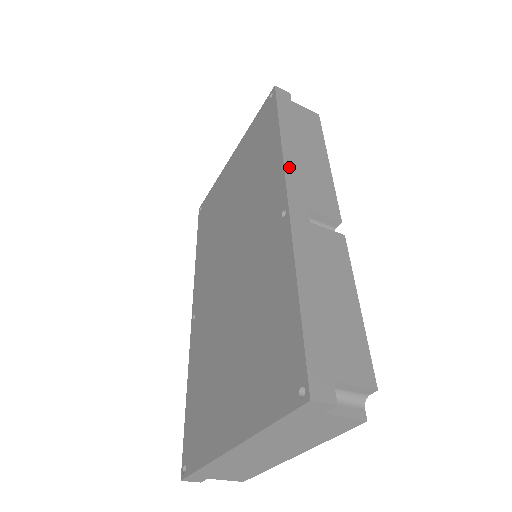
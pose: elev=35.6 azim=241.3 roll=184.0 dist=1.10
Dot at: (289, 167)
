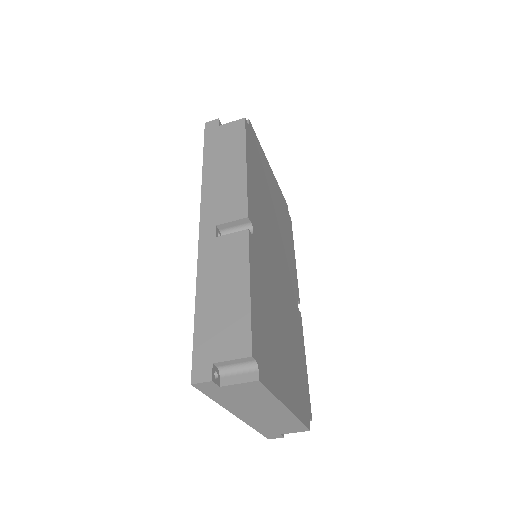
Dot at: (205, 197)
